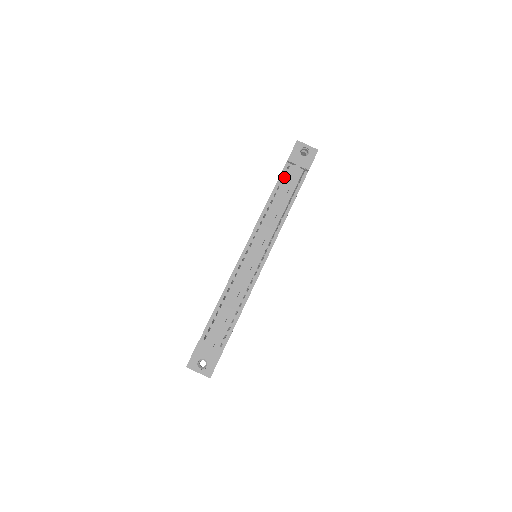
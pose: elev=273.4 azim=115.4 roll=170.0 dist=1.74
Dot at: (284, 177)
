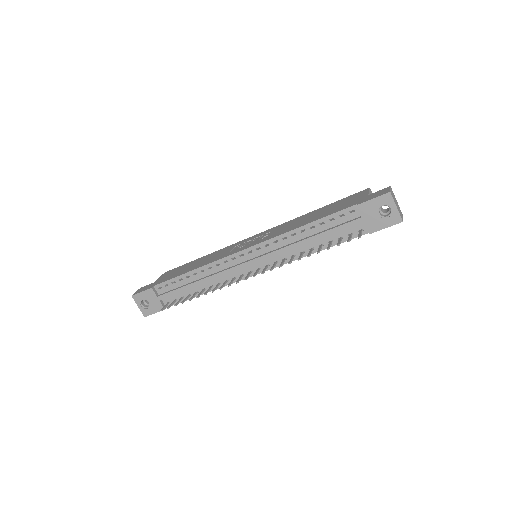
Dot at: (339, 217)
